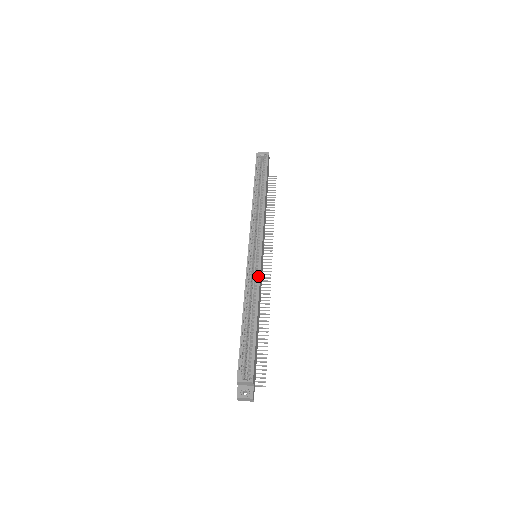
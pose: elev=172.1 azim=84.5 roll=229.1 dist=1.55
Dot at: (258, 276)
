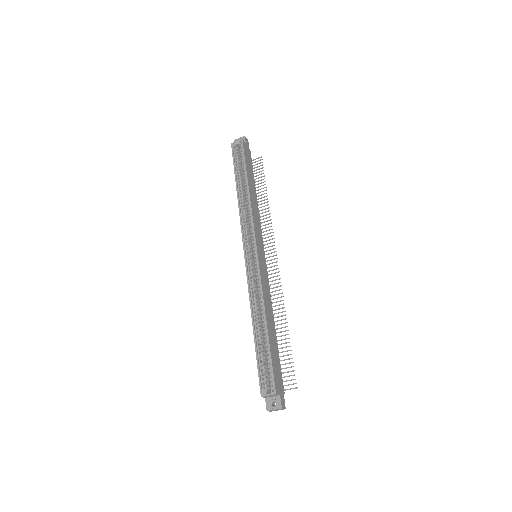
Dot at: (259, 280)
